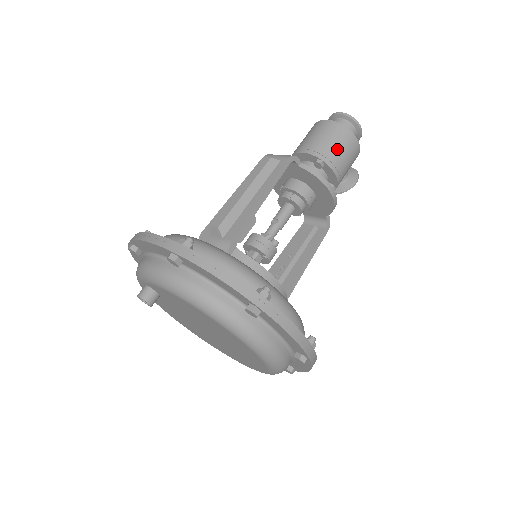
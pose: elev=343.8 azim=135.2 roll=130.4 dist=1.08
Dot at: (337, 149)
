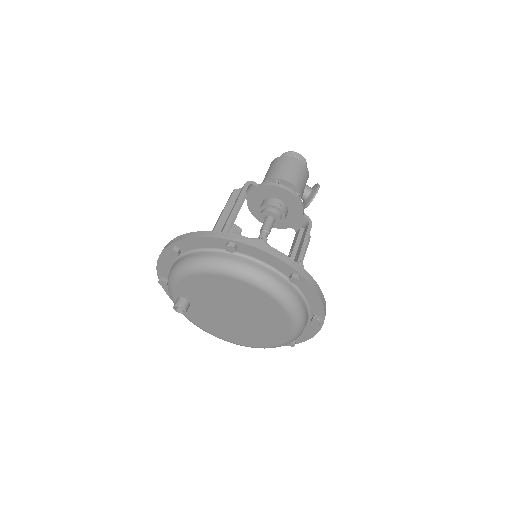
Dot at: (284, 169)
